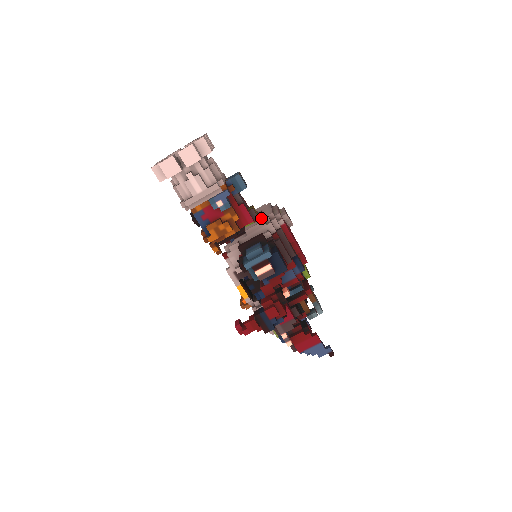
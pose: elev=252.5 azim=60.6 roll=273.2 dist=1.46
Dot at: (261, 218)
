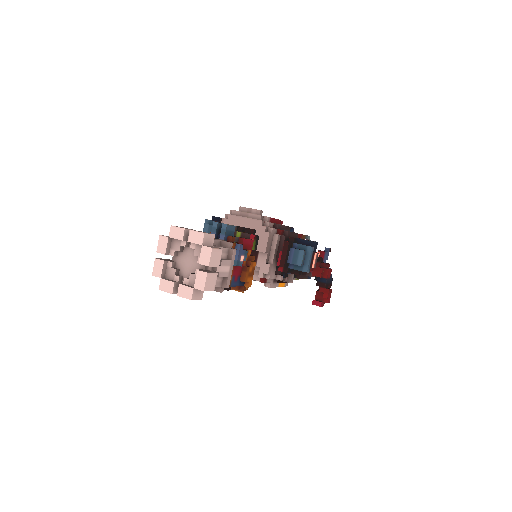
Dot at: (259, 233)
